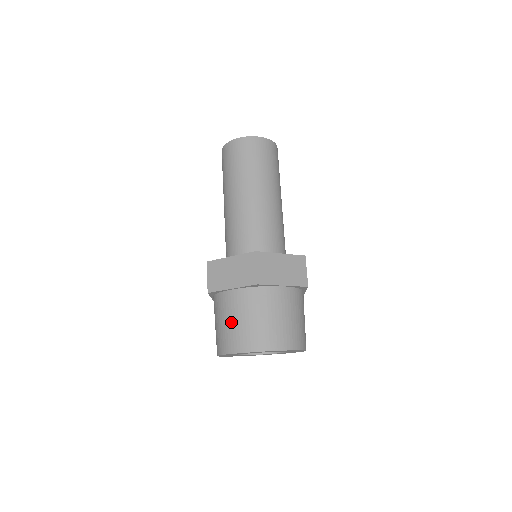
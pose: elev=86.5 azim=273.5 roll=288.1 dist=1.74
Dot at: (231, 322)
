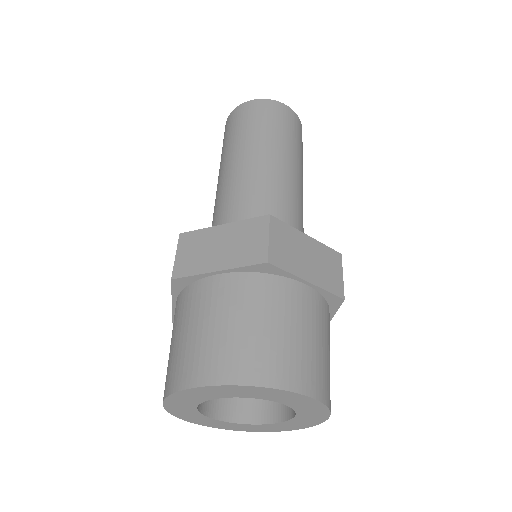
Dot at: (206, 328)
